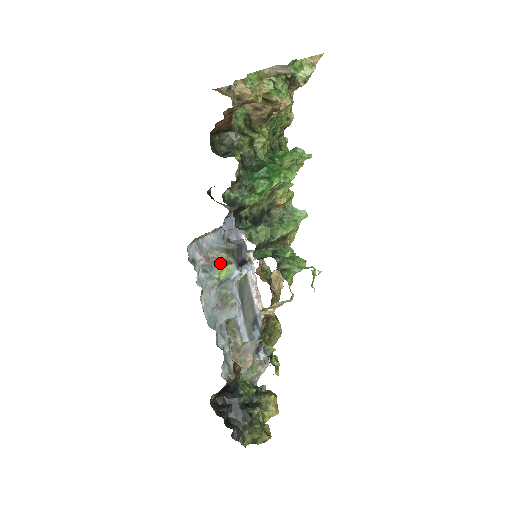
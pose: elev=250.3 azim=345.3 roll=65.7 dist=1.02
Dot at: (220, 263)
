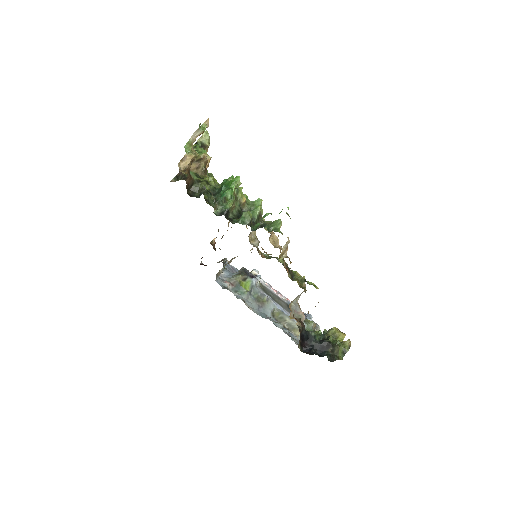
Dot at: (241, 282)
